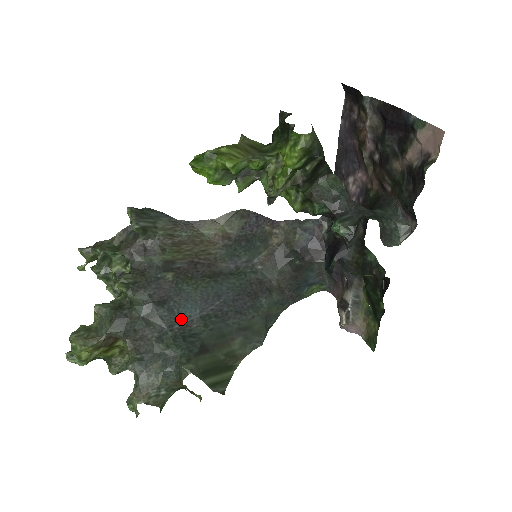
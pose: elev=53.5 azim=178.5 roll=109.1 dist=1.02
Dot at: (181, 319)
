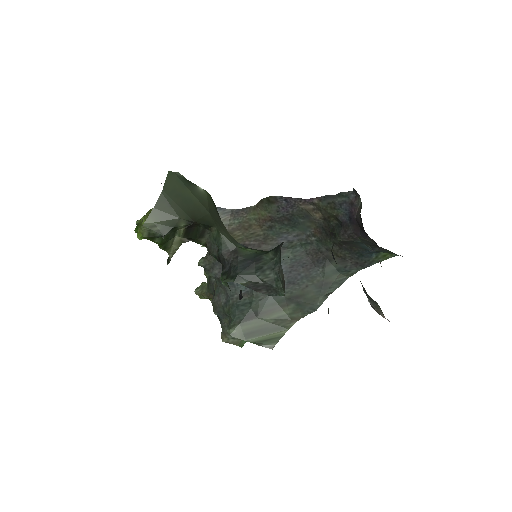
Dot at: occluded
